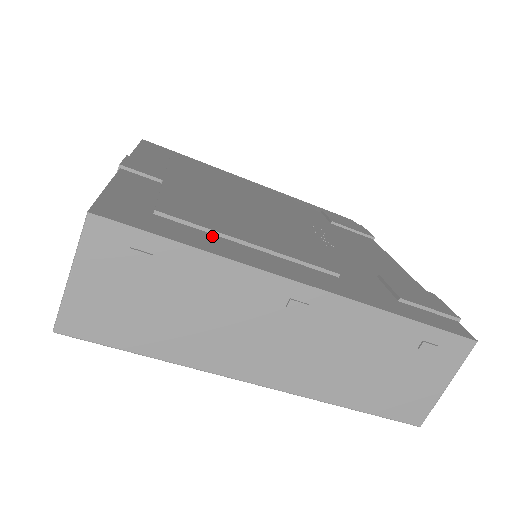
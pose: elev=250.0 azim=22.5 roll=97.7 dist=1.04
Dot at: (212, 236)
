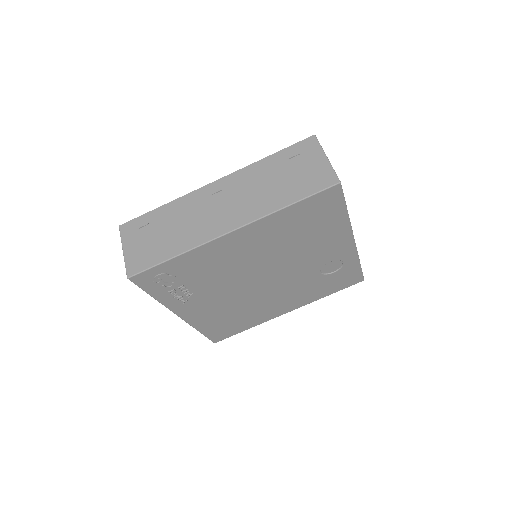
Dot at: occluded
